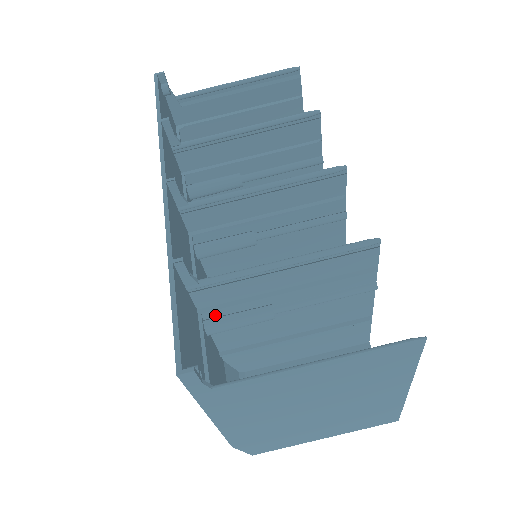
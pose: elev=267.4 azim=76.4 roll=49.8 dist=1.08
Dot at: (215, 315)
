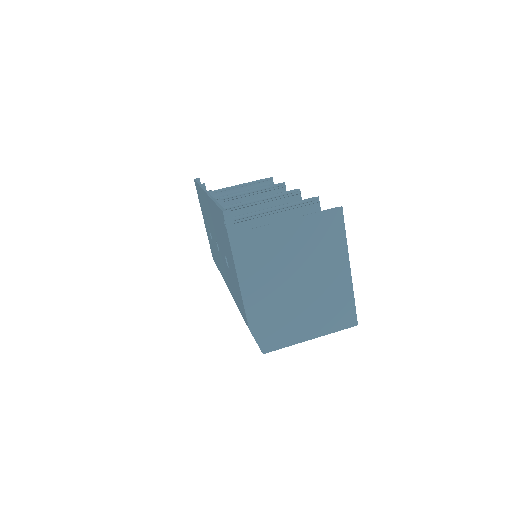
Dot at: occluded
